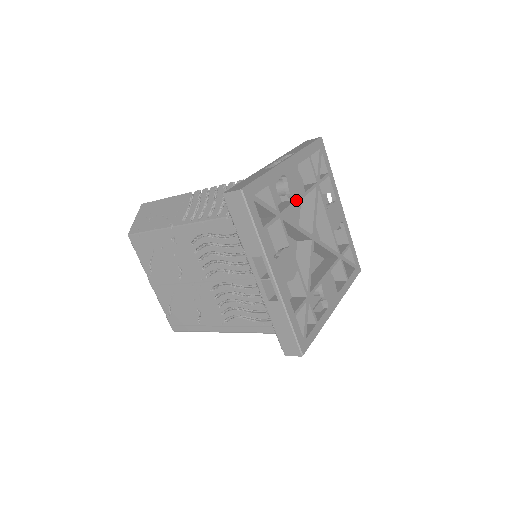
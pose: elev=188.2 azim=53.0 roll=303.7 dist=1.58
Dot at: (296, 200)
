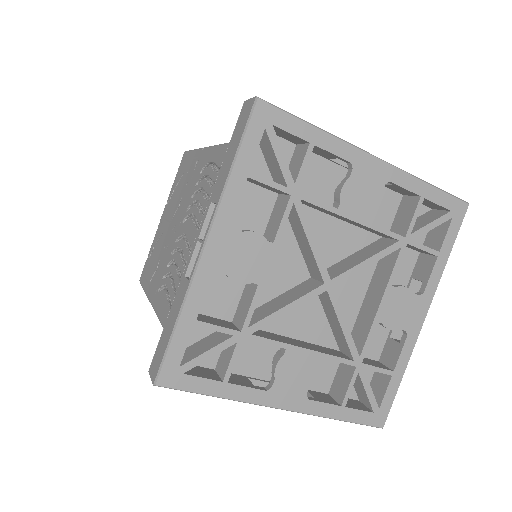
Dot at: (344, 212)
